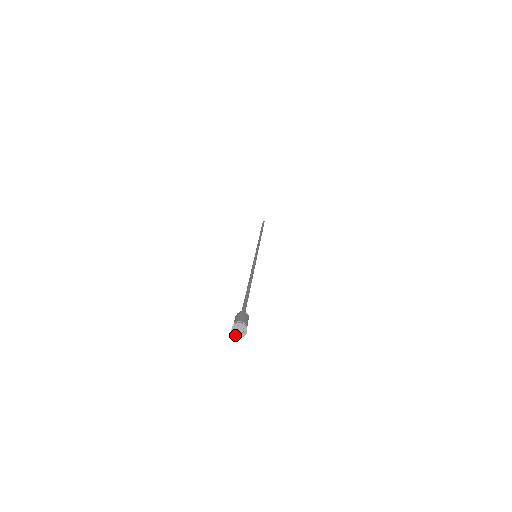
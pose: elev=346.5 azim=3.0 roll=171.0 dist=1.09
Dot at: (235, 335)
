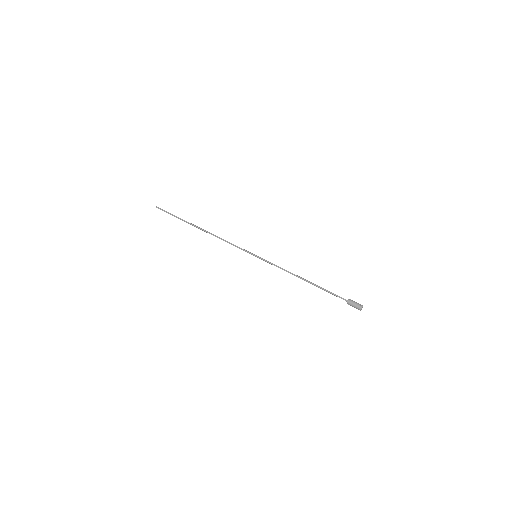
Dot at: occluded
